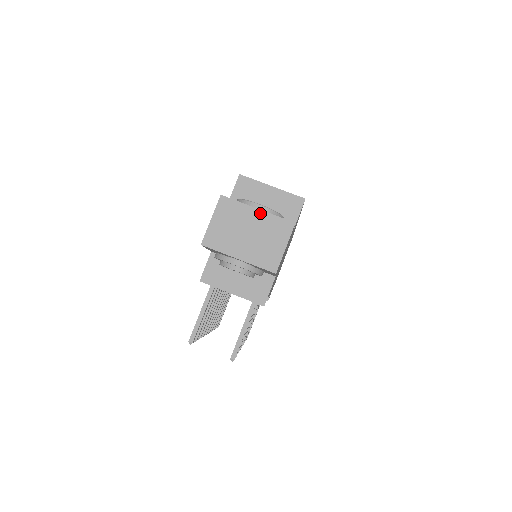
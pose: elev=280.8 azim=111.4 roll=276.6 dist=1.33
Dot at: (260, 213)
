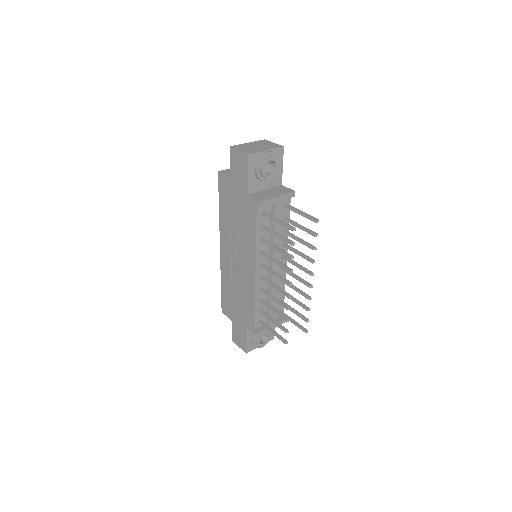
Dot at: (250, 143)
